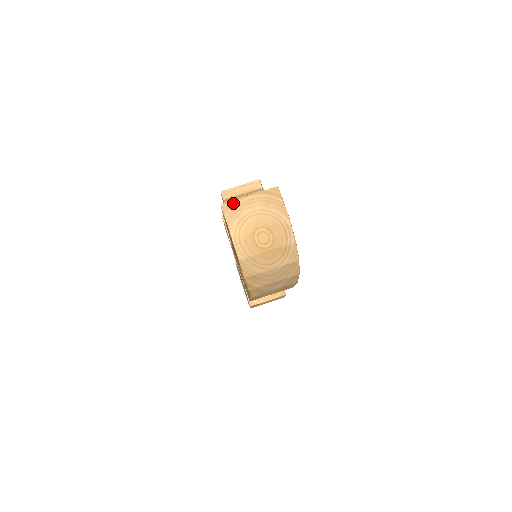
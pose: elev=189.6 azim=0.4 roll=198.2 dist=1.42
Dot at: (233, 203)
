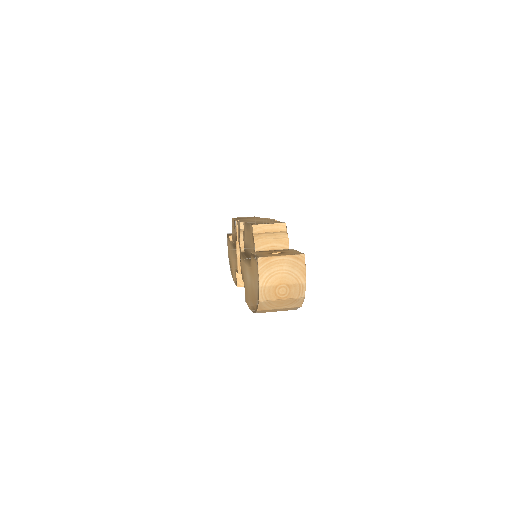
Dot at: (267, 259)
